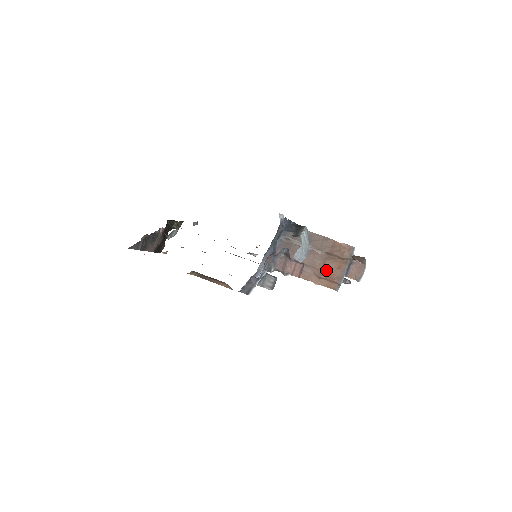
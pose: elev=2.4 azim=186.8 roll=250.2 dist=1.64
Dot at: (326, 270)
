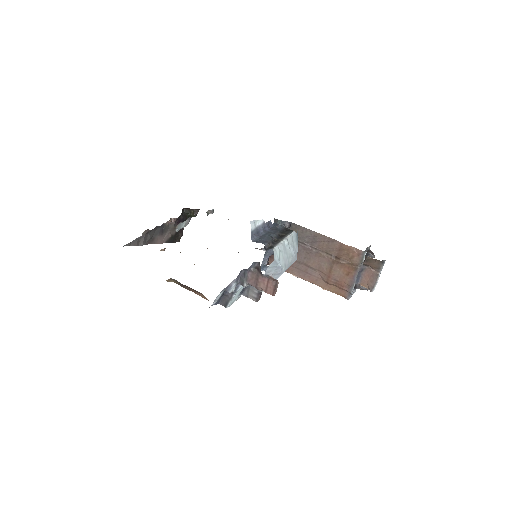
Dot at: (334, 275)
